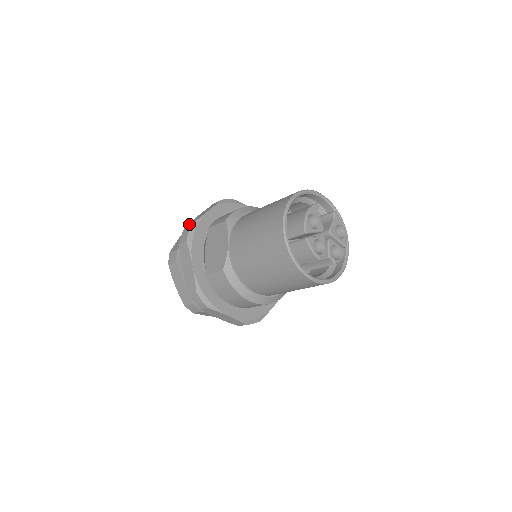
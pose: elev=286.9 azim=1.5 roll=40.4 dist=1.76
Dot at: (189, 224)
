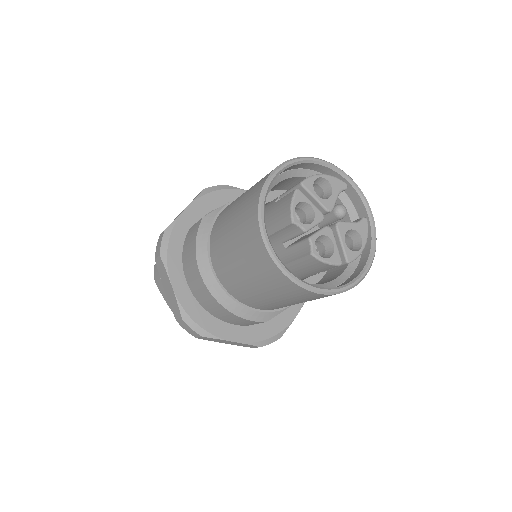
Dot at: occluded
